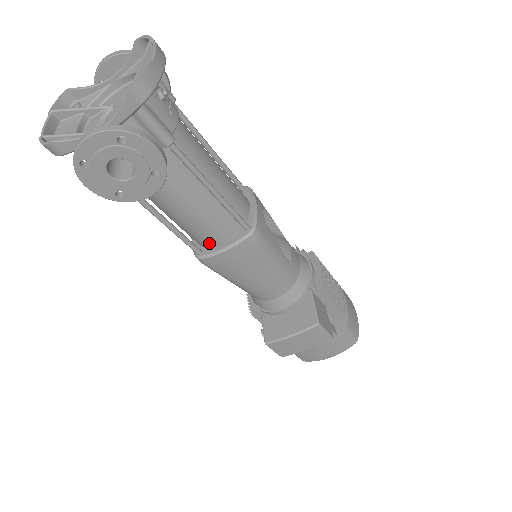
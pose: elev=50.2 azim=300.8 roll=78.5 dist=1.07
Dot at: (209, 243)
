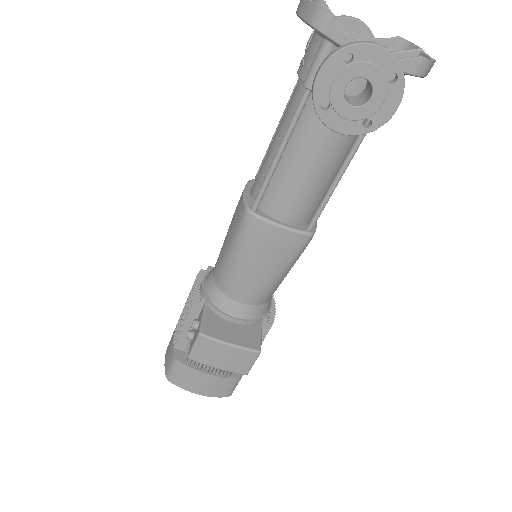
Dot at: (275, 210)
